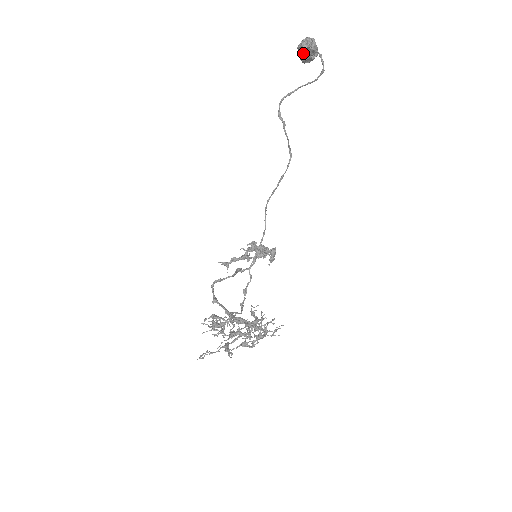
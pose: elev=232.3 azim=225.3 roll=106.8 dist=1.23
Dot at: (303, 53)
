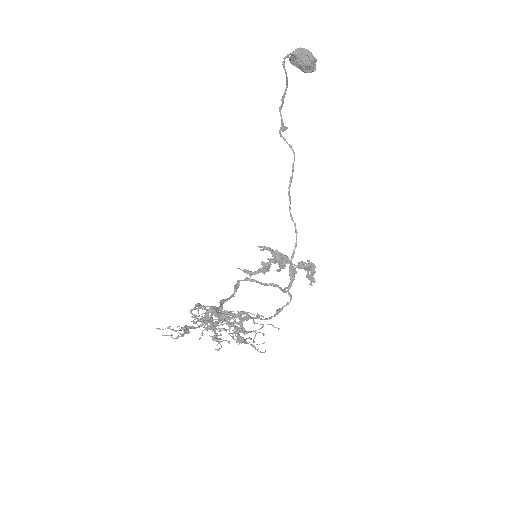
Dot at: (294, 64)
